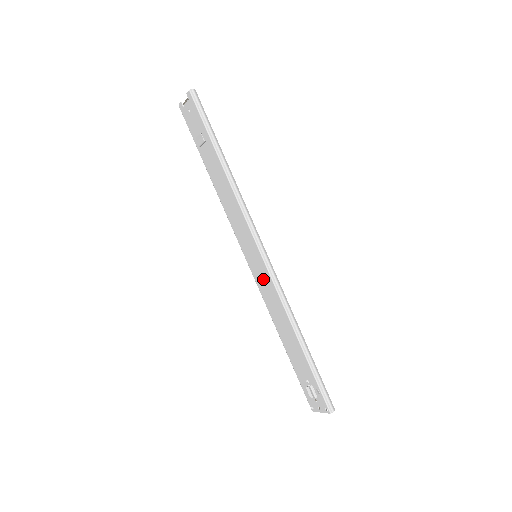
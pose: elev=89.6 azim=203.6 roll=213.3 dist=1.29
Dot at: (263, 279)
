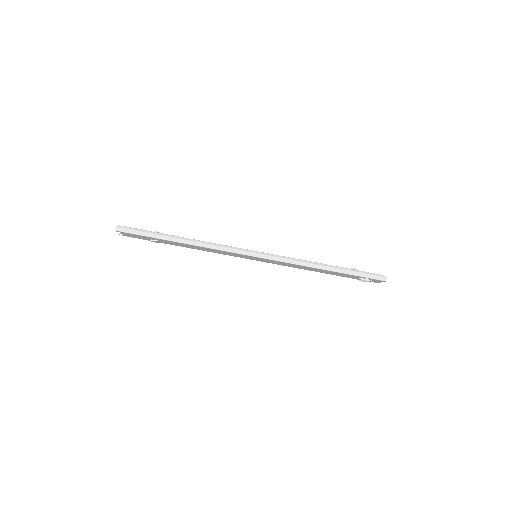
Dot at: (274, 262)
